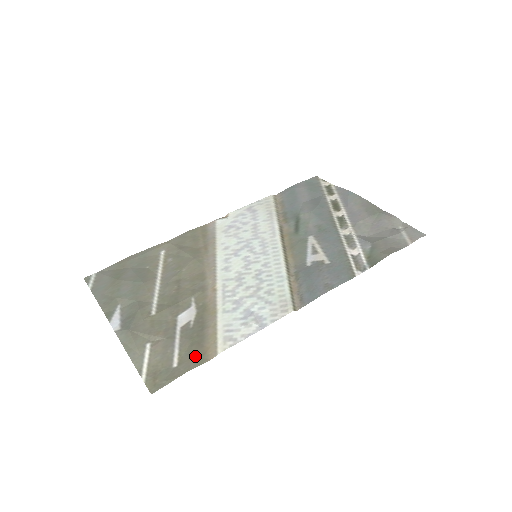
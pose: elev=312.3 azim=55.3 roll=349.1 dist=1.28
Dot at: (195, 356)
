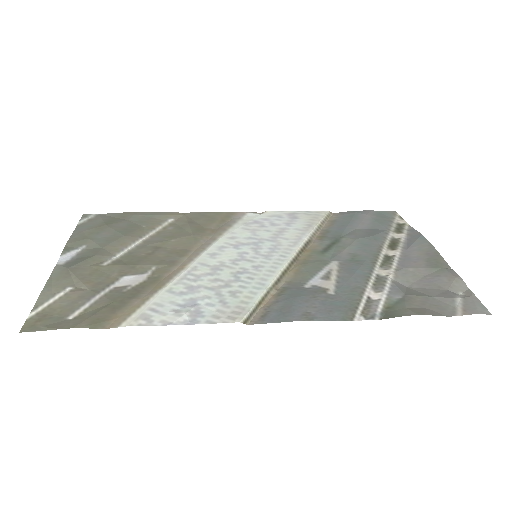
Dot at: (96, 318)
